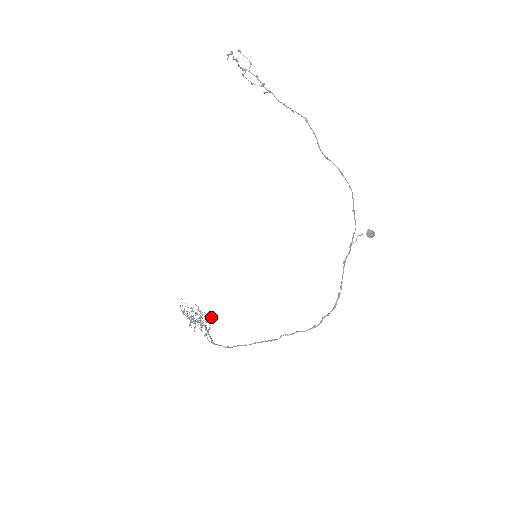
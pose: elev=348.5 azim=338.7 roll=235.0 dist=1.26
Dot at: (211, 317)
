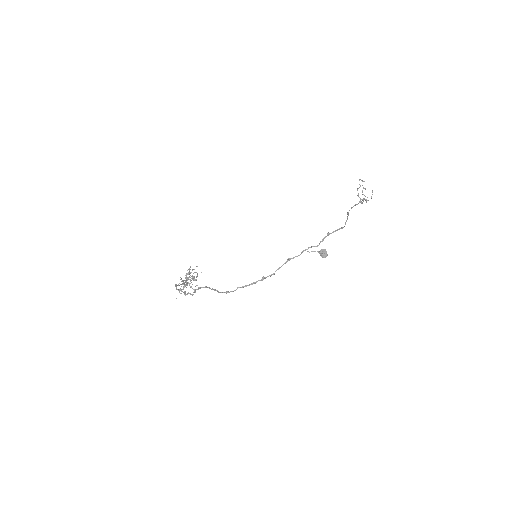
Dot at: occluded
